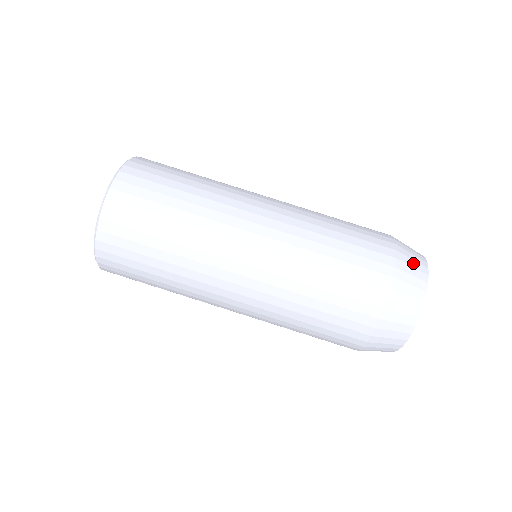
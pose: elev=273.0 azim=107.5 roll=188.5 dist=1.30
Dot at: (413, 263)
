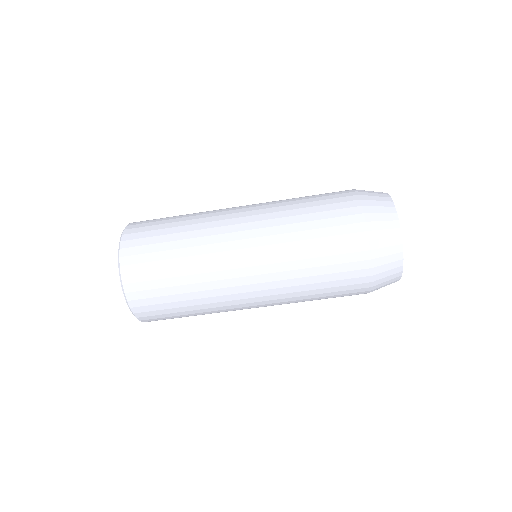
Dot at: (384, 225)
